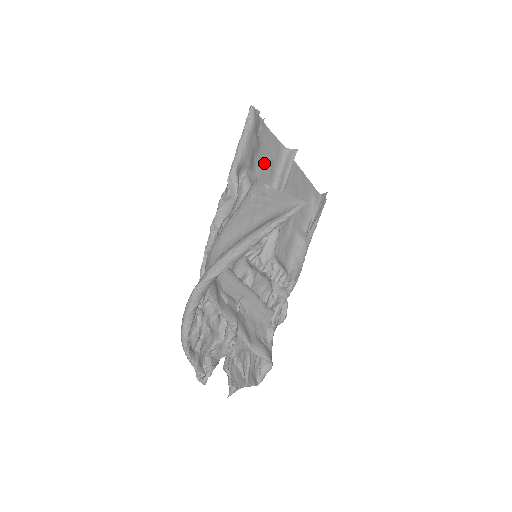
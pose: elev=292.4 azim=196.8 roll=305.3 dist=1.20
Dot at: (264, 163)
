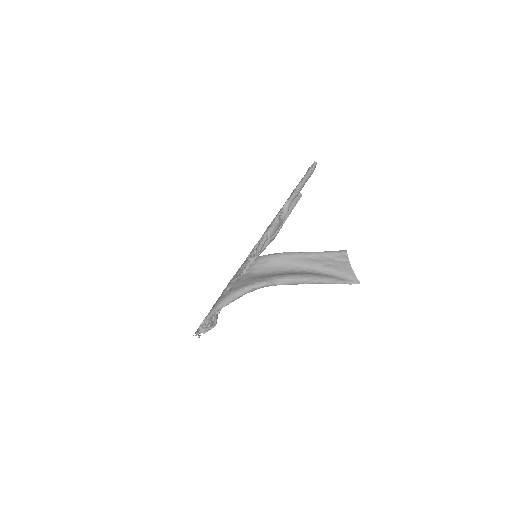
Dot at: occluded
